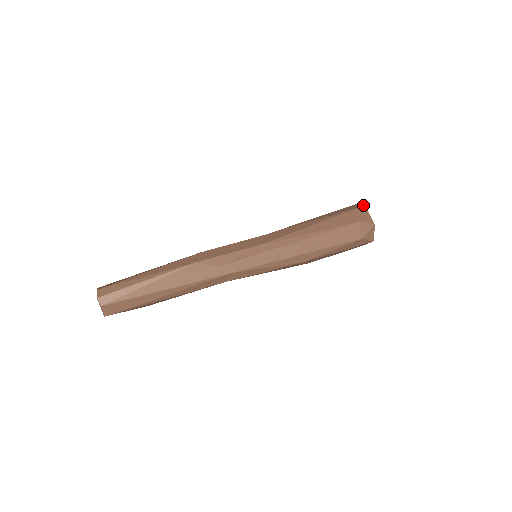
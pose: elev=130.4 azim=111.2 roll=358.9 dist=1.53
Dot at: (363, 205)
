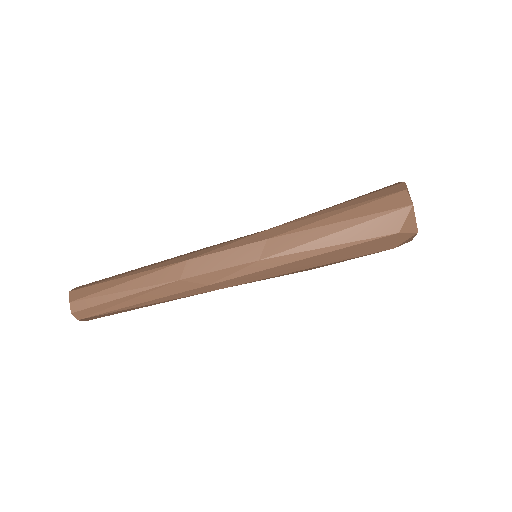
Dot at: (411, 203)
